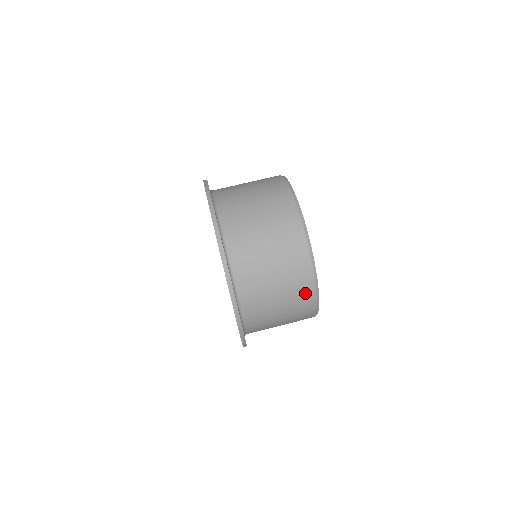
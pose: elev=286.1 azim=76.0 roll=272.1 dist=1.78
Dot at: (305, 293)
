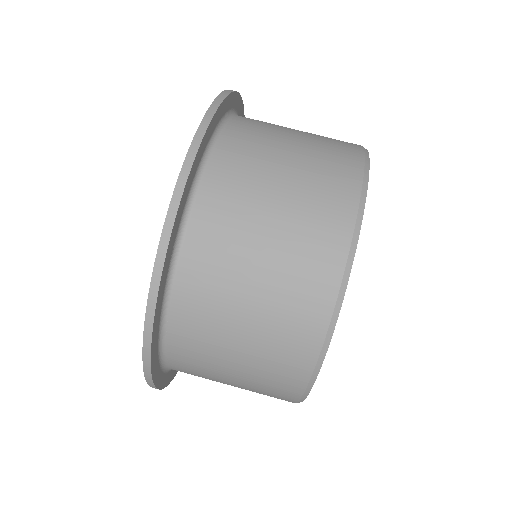
Dot at: (328, 234)
